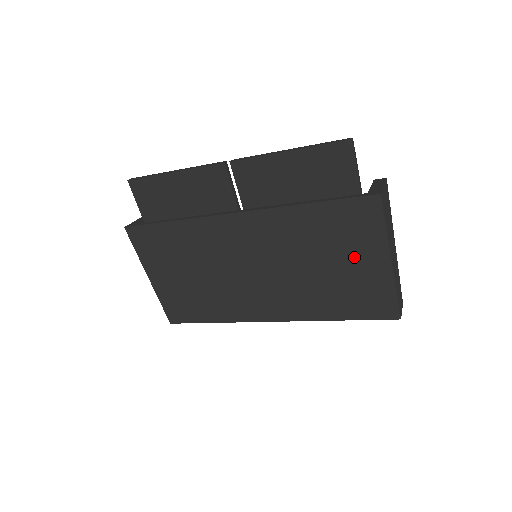
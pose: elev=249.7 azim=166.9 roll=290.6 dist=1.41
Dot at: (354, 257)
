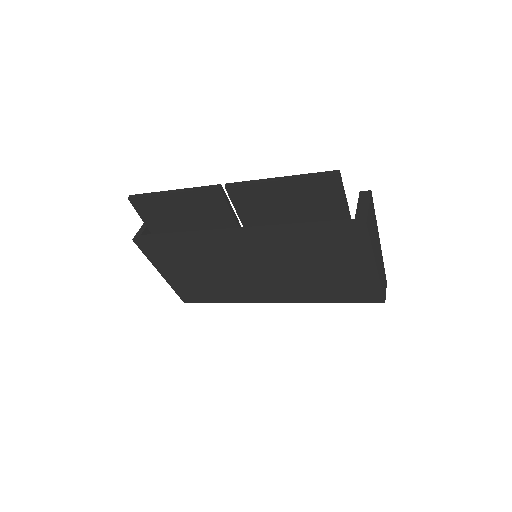
Dot at: (344, 264)
